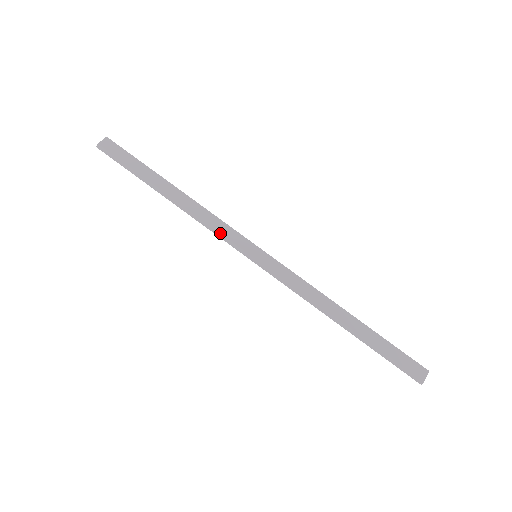
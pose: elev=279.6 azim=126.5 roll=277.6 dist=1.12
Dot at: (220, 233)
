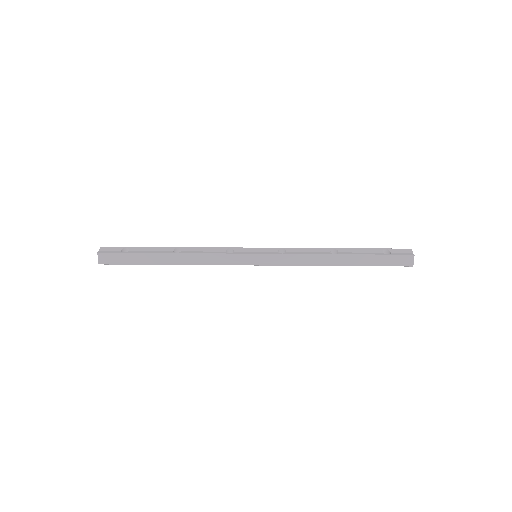
Dot at: (223, 263)
